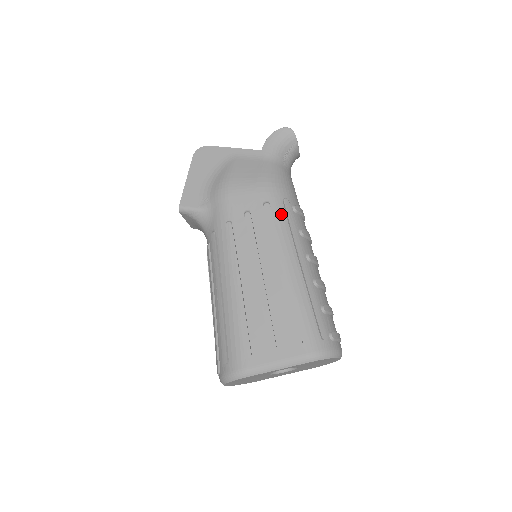
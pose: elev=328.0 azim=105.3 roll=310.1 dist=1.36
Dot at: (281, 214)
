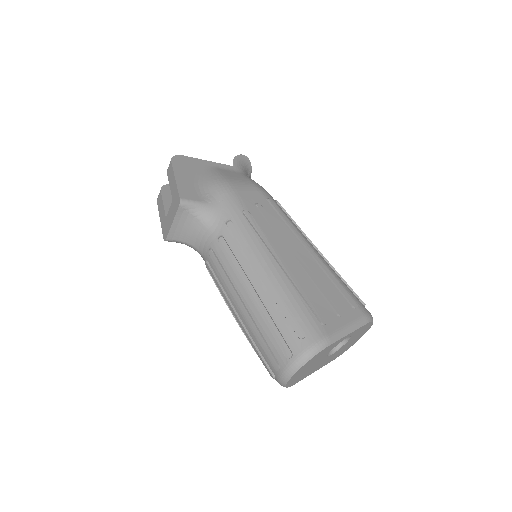
Dot at: (282, 210)
